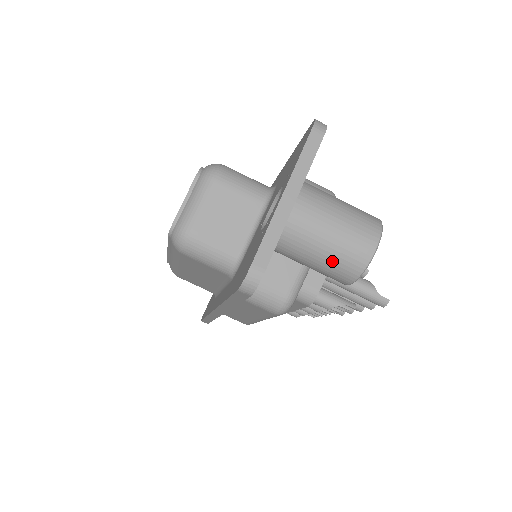
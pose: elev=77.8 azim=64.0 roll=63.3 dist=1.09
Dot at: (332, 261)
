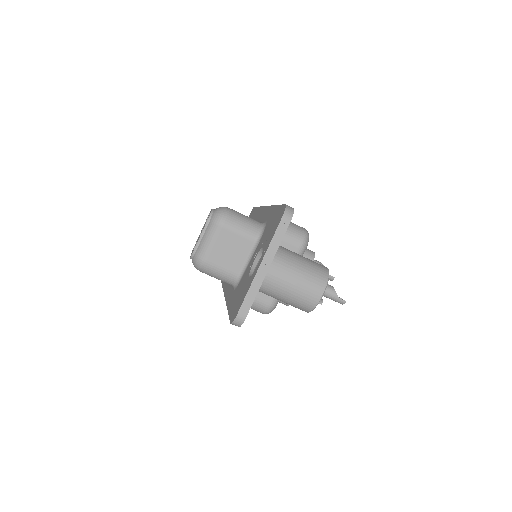
Dot at: (293, 303)
